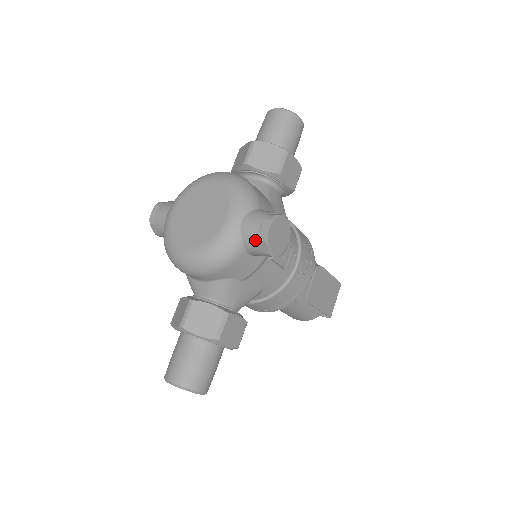
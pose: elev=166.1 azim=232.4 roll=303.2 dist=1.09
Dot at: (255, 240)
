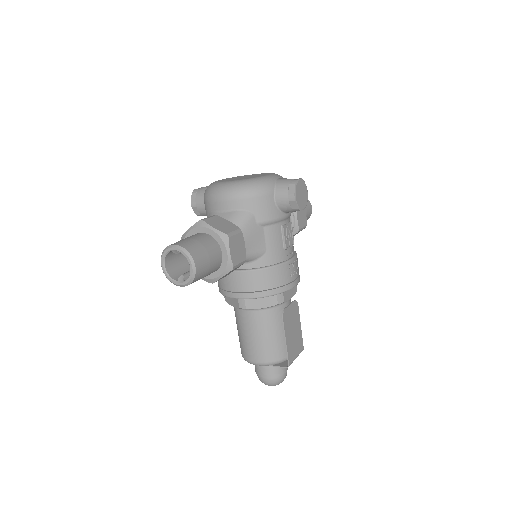
Dot at: (287, 184)
